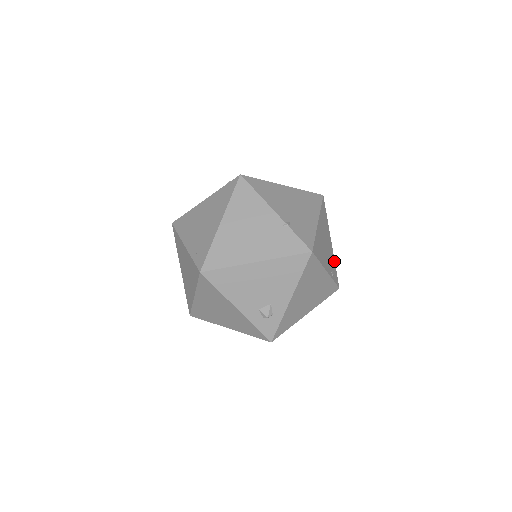
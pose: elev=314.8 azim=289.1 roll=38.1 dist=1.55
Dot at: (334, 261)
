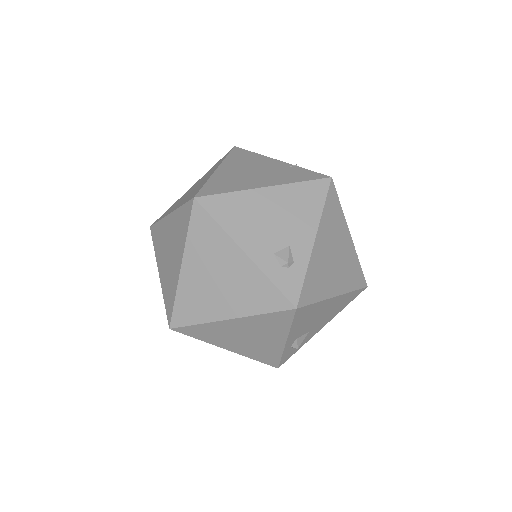
Dot at: occluded
